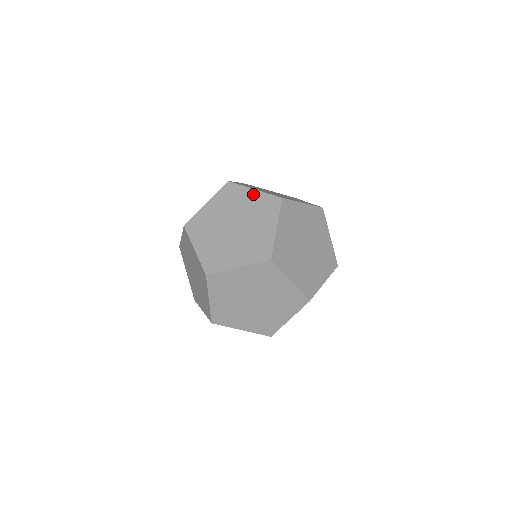
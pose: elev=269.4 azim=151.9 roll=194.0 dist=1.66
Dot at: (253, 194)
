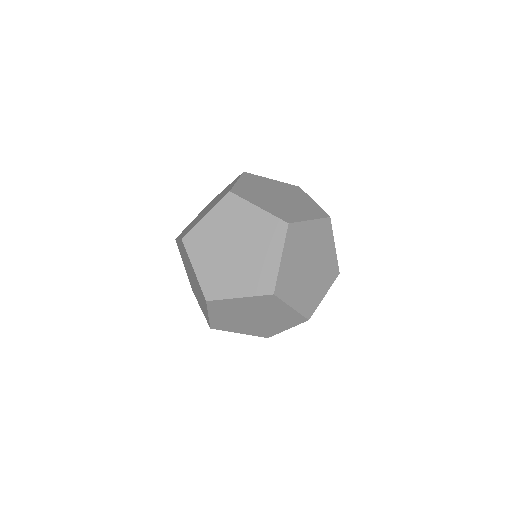
Dot at: (257, 213)
